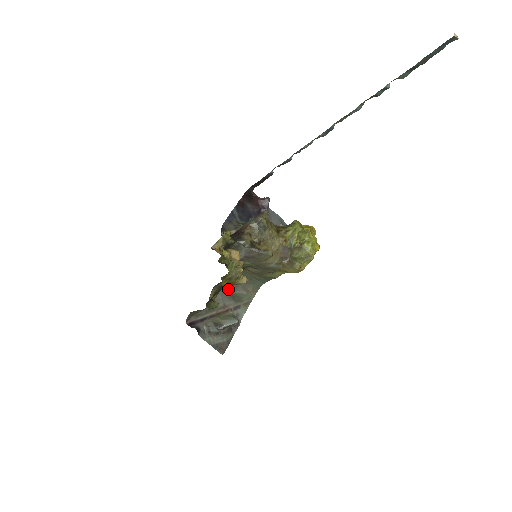
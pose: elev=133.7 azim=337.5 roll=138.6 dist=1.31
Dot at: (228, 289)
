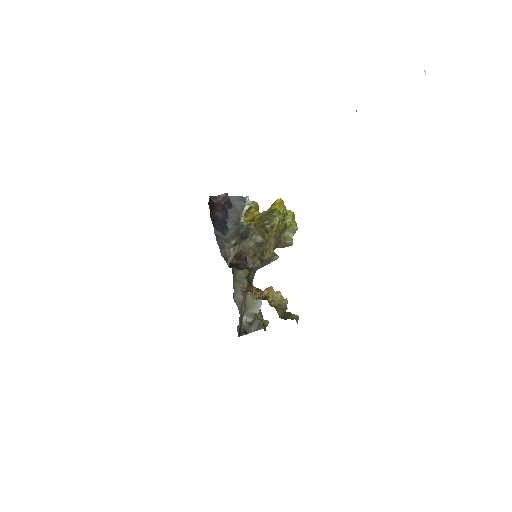
Dot at: (233, 280)
